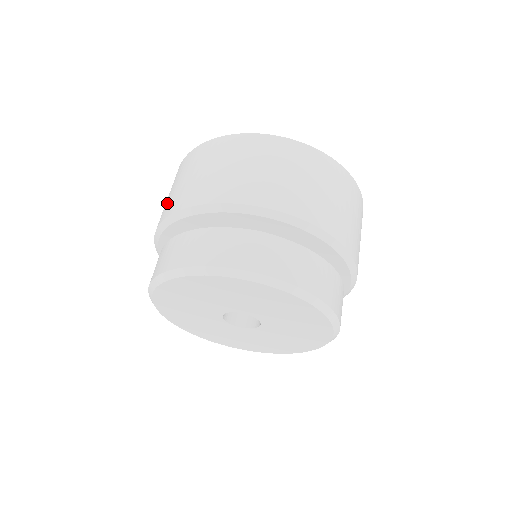
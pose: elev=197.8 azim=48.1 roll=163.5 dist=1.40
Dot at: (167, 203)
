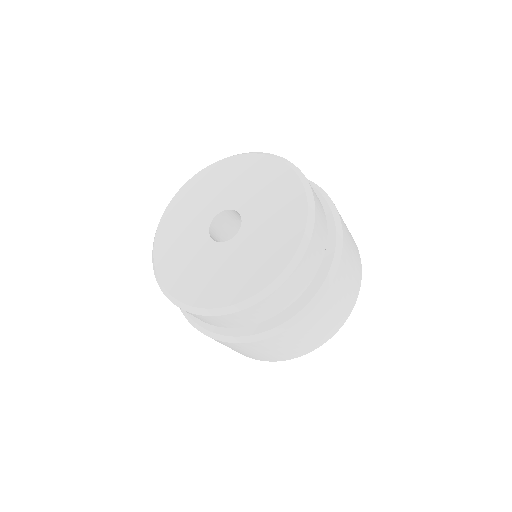
Dot at: occluded
